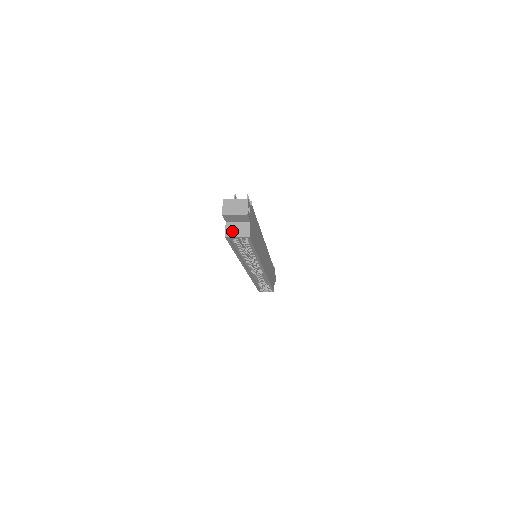
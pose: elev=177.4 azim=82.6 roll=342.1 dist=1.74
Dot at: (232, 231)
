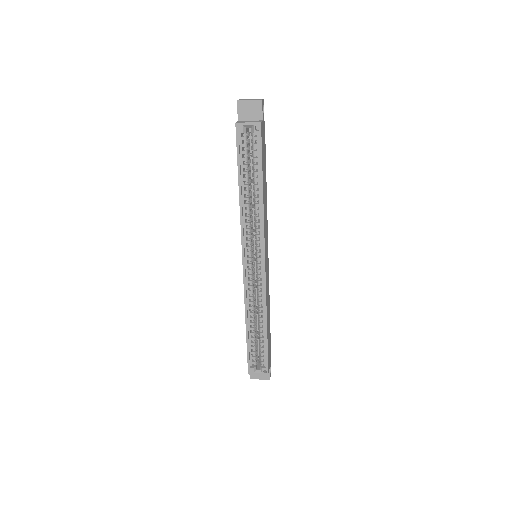
Dot at: (243, 122)
